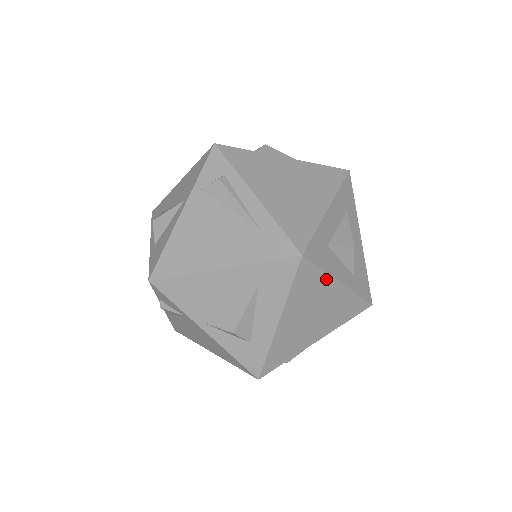
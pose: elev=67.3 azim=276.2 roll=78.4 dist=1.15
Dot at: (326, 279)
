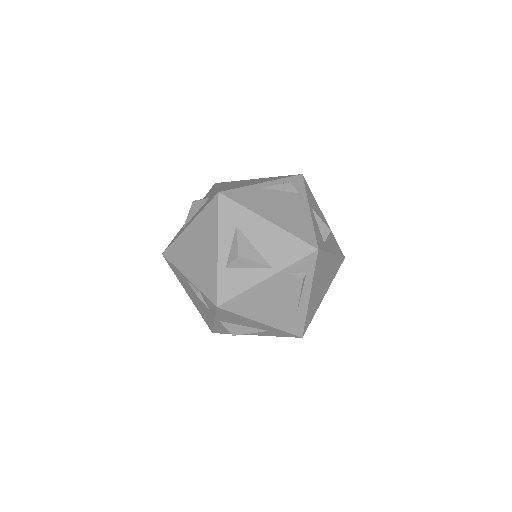
Dot at: occluded
